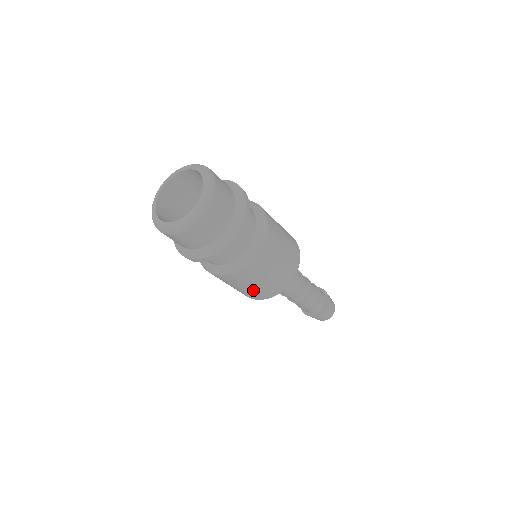
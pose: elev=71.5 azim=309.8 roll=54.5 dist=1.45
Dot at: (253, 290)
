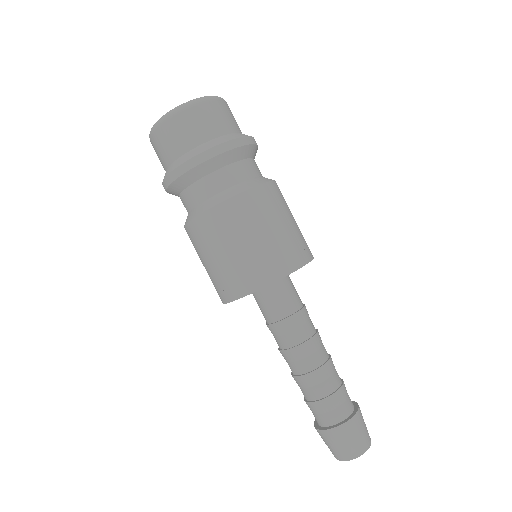
Dot at: (244, 257)
